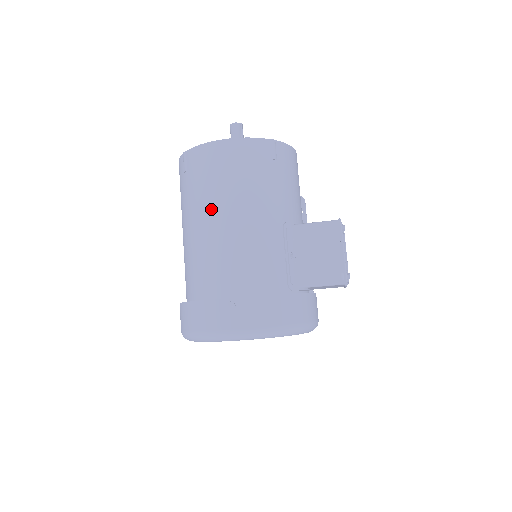
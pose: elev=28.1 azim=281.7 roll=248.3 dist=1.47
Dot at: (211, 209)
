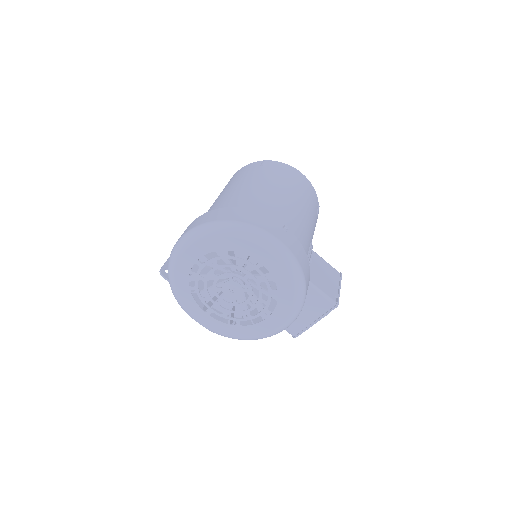
Dot at: (282, 187)
